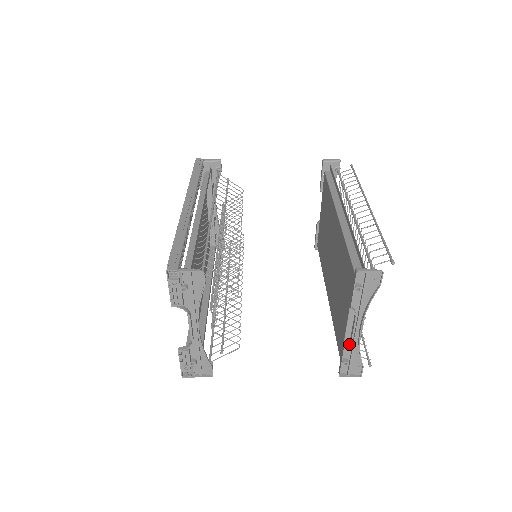
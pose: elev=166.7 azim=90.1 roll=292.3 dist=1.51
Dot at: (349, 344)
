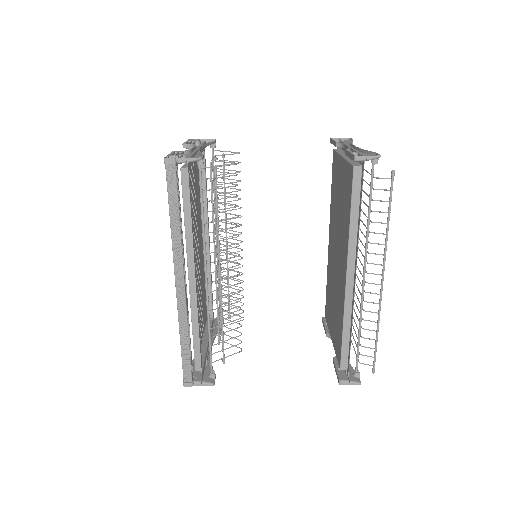
Dot at: (349, 148)
